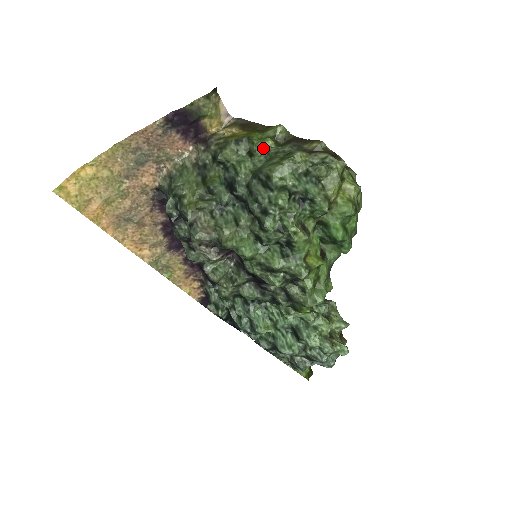
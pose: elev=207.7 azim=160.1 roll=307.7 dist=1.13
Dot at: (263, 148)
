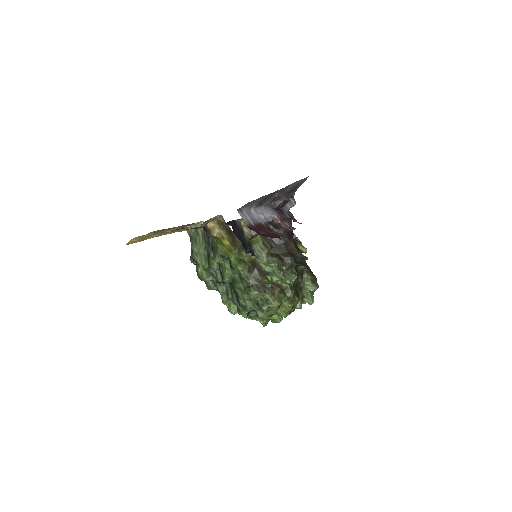
Dot at: (237, 269)
